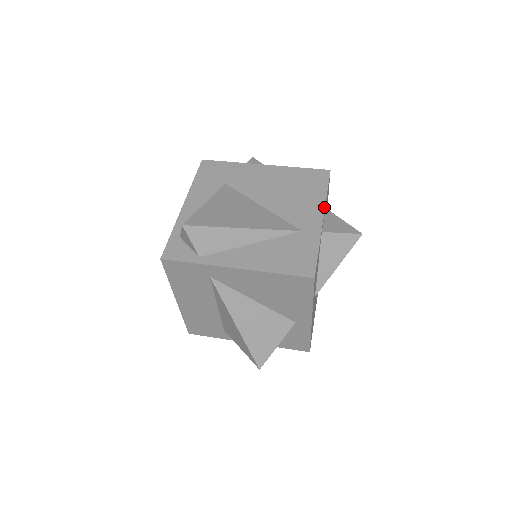
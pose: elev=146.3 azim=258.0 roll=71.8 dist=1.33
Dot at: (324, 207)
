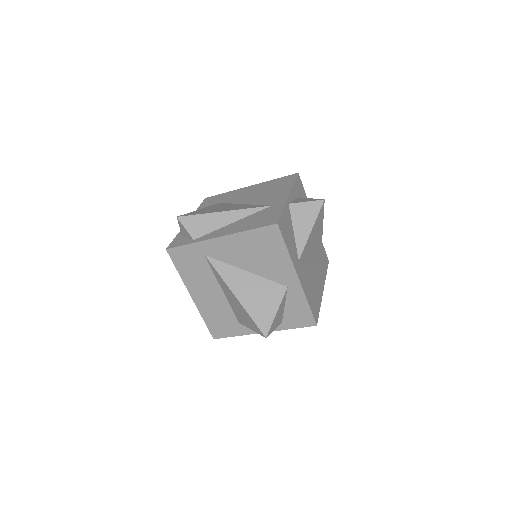
Dot at: (290, 190)
